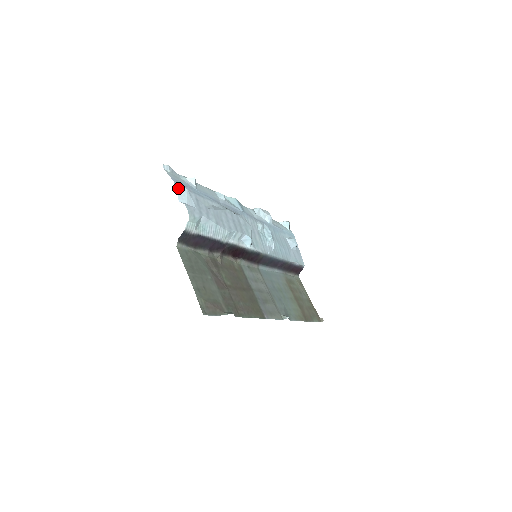
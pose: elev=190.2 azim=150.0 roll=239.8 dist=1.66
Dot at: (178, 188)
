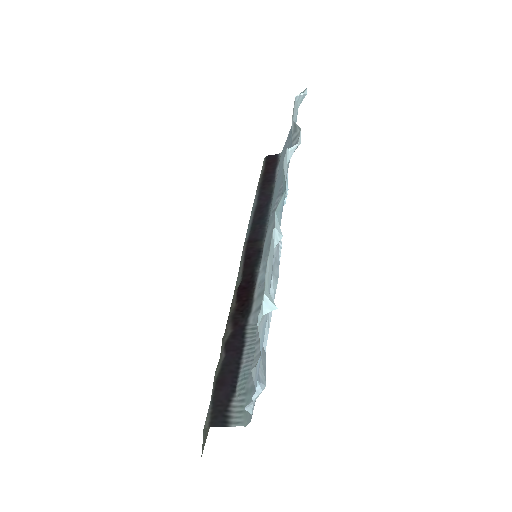
Dot at: (256, 396)
